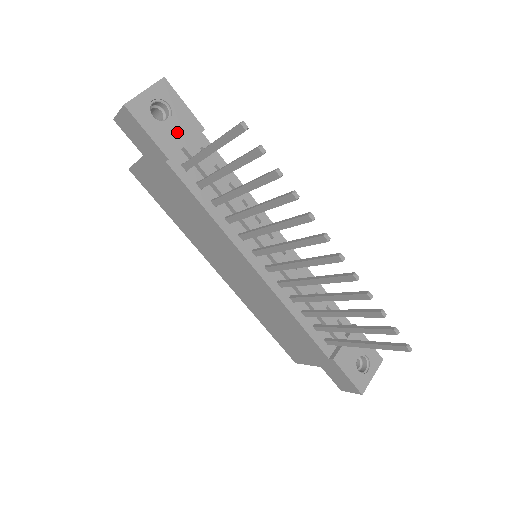
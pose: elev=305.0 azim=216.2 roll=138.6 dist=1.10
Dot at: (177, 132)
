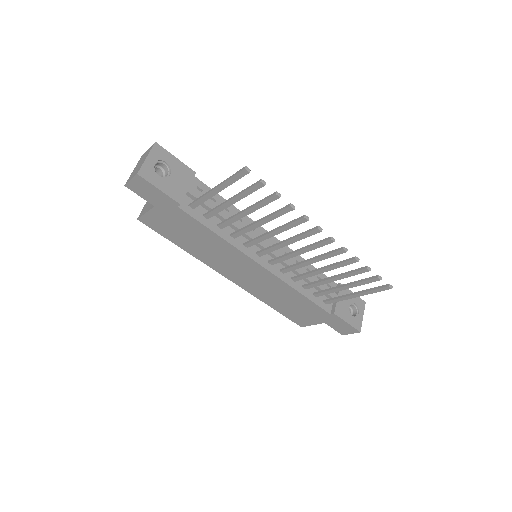
Dot at: (179, 182)
